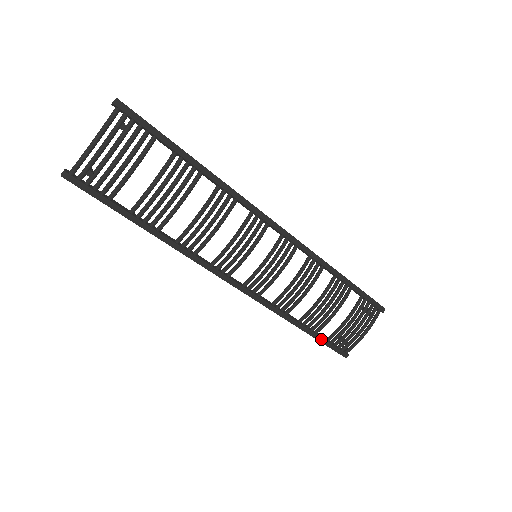
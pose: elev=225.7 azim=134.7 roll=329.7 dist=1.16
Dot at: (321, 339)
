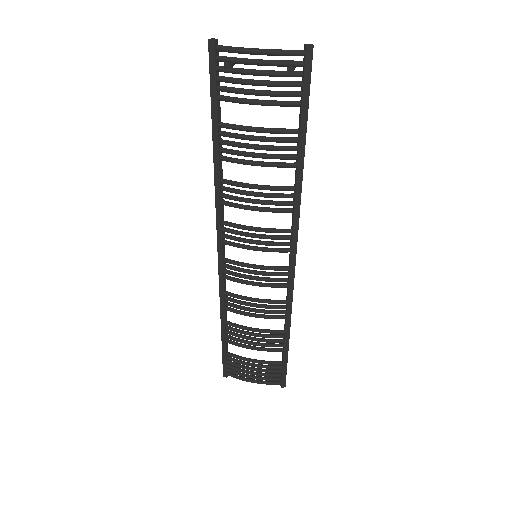
Dot at: (224, 348)
